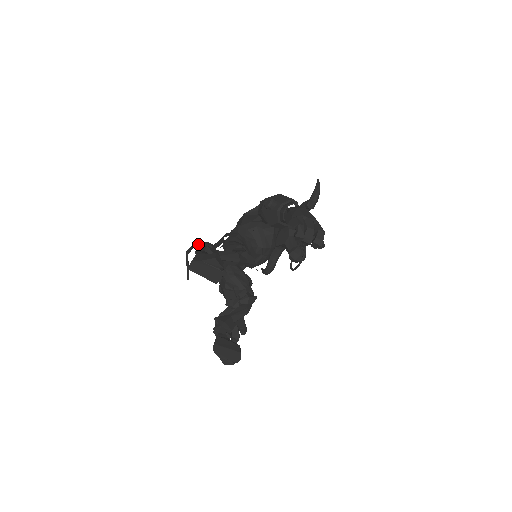
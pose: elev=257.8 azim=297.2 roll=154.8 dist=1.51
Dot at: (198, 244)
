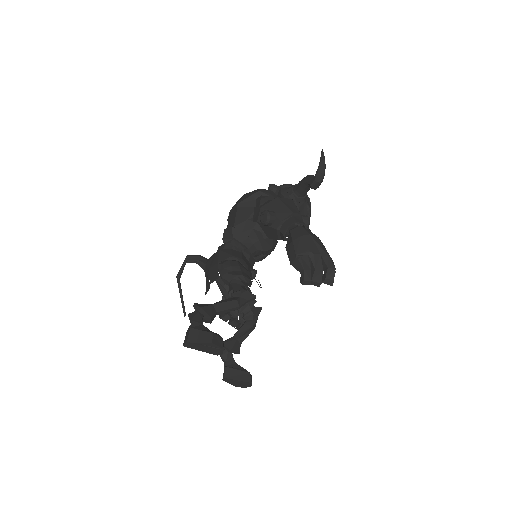
Dot at: (189, 262)
